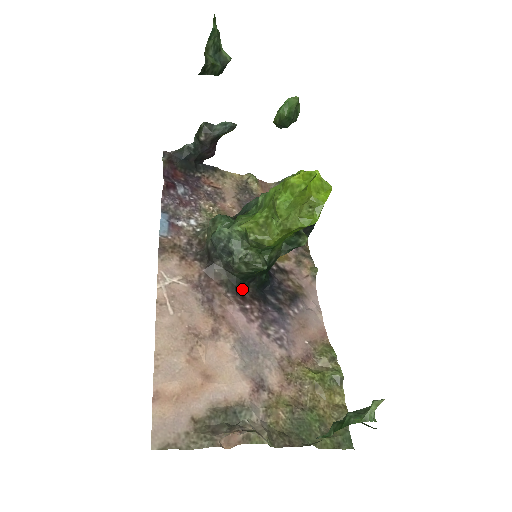
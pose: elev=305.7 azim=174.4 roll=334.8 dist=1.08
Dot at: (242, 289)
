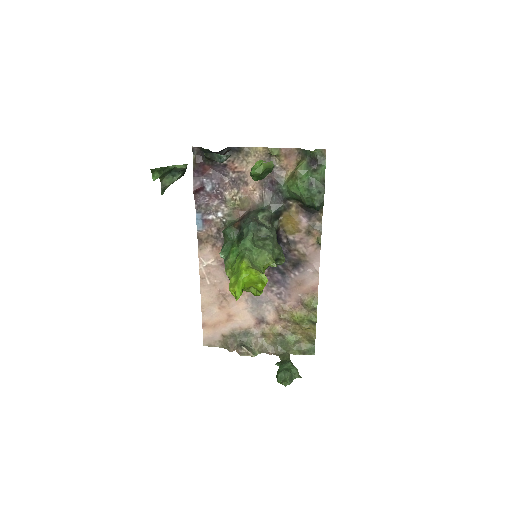
Dot at: occluded
